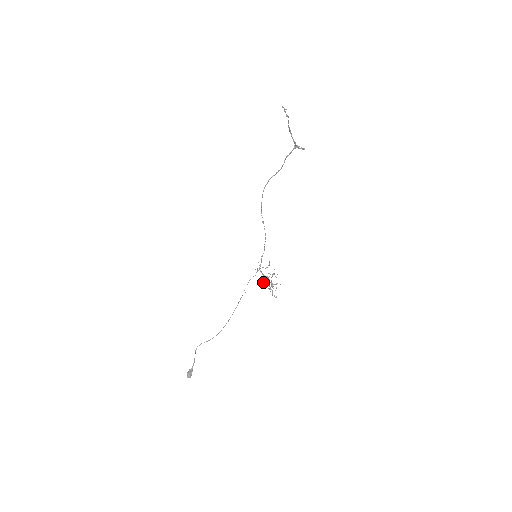
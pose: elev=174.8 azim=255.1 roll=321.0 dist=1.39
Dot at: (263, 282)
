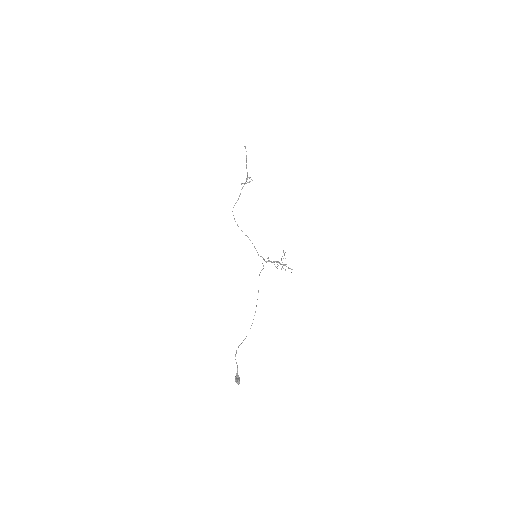
Dot at: occluded
